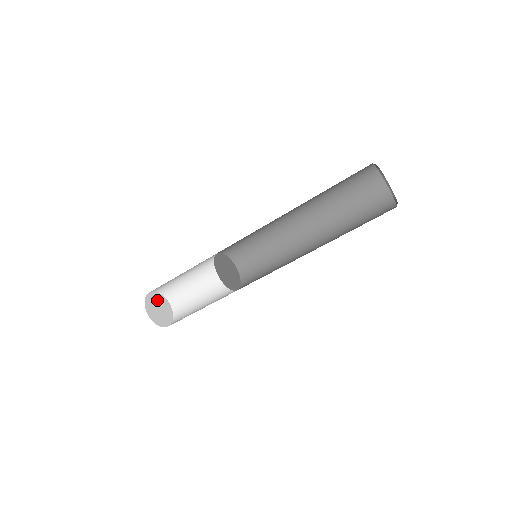
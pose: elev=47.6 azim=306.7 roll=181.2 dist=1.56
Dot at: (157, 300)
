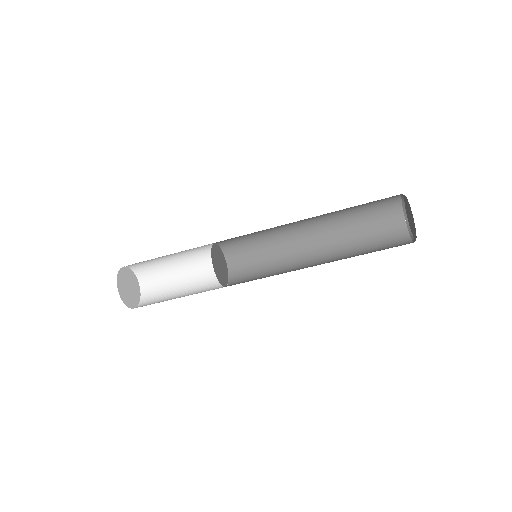
Dot at: (127, 276)
